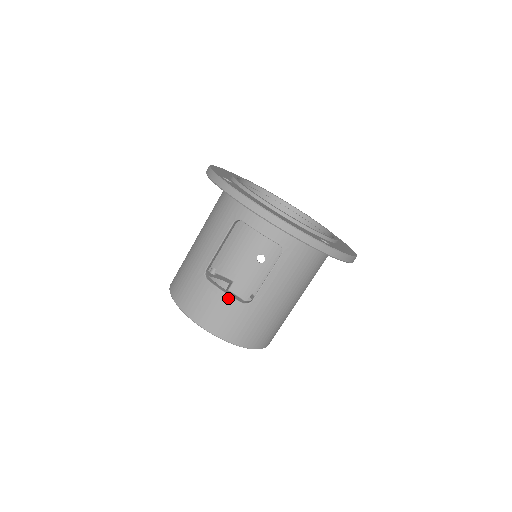
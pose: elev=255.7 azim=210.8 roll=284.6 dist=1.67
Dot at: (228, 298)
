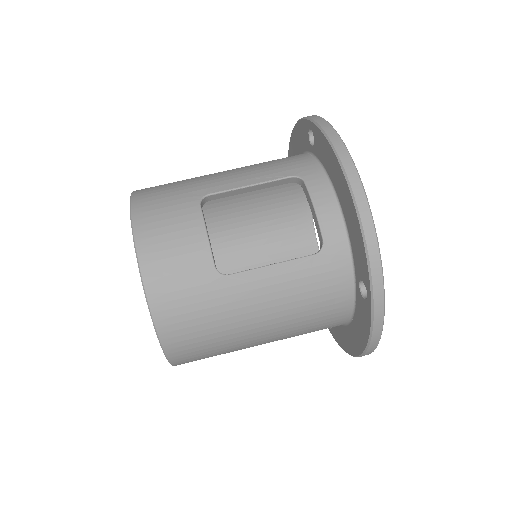
Dot at: (205, 244)
